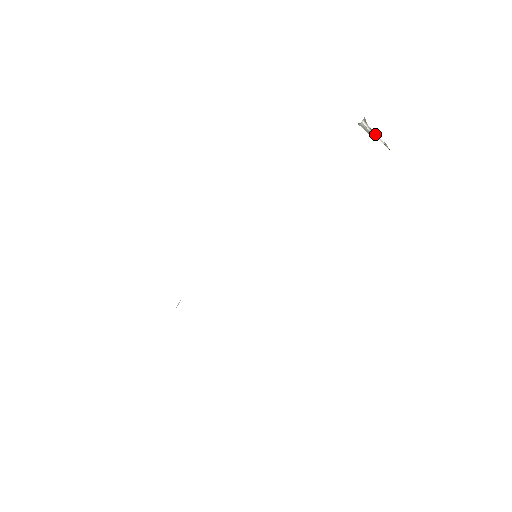
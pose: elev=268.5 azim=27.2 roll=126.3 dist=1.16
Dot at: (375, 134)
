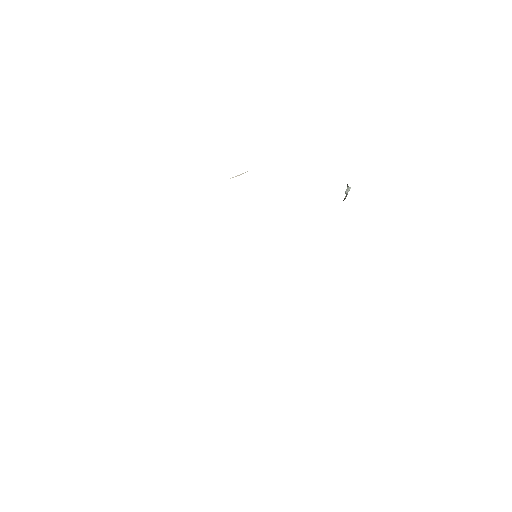
Dot at: occluded
